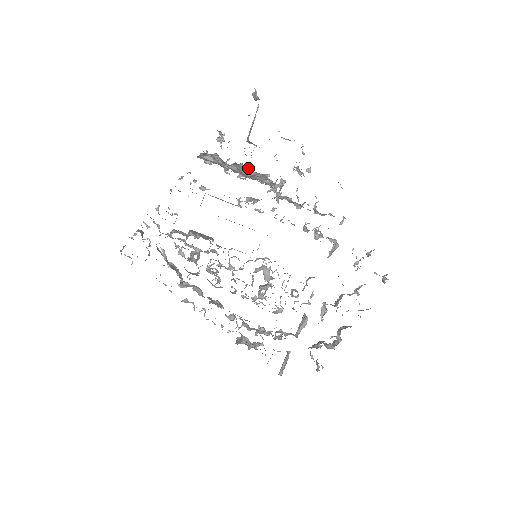
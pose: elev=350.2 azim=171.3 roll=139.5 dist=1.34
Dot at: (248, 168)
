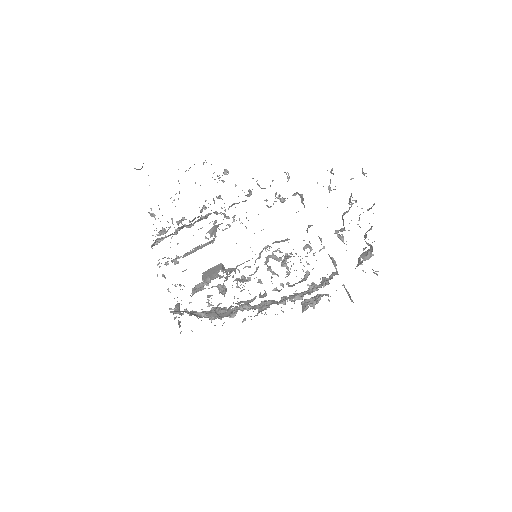
Dot at: (185, 226)
